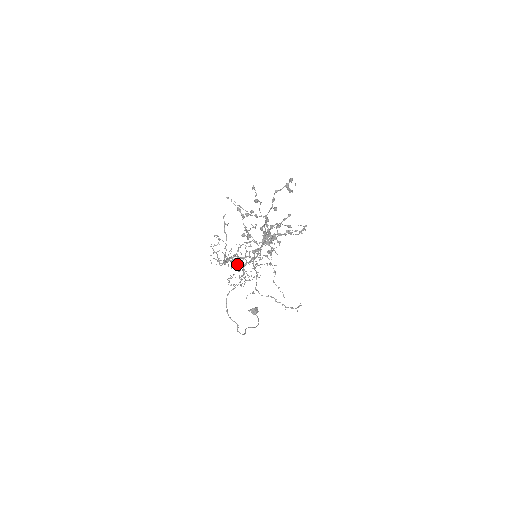
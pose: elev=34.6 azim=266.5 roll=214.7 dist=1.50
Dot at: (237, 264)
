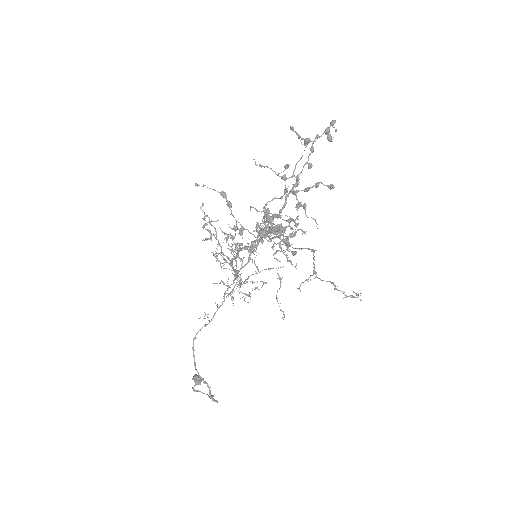
Dot at: (234, 269)
